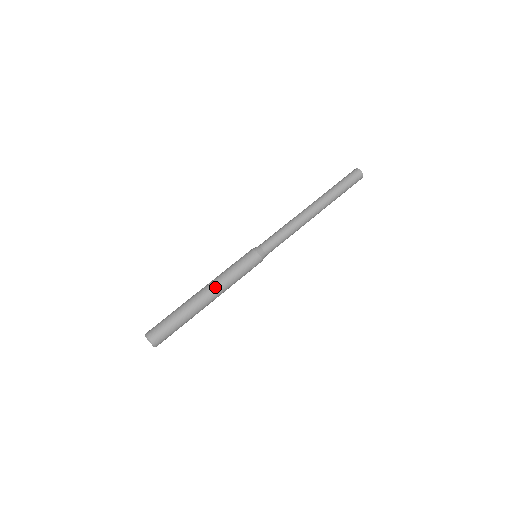
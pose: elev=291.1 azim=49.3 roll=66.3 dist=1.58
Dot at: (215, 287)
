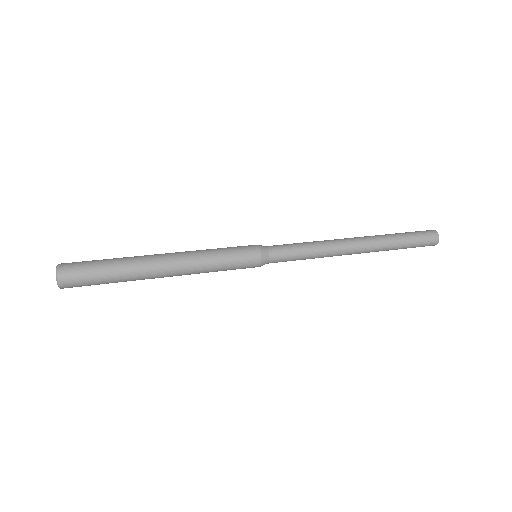
Dot at: occluded
